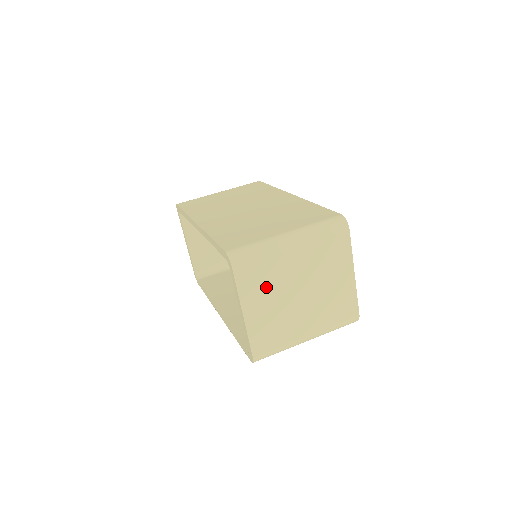
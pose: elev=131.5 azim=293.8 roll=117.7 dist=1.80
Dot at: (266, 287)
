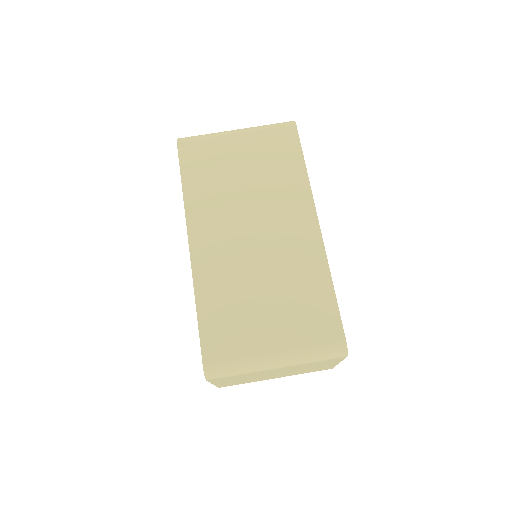
Dot at: (241, 378)
